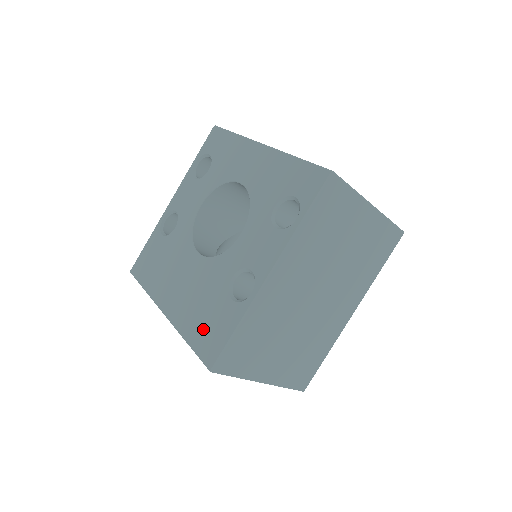
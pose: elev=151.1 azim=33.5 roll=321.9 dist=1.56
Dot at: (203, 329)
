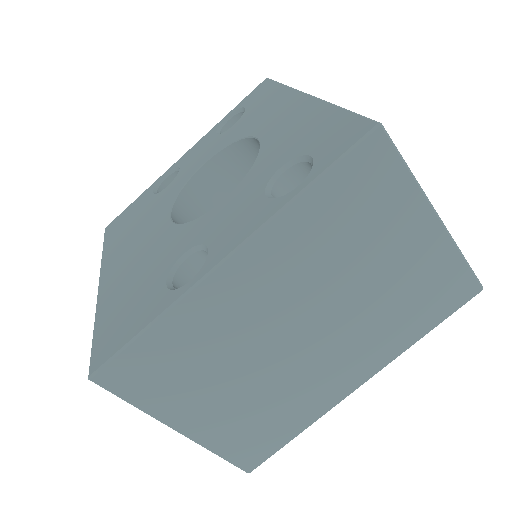
Dot at: (117, 315)
